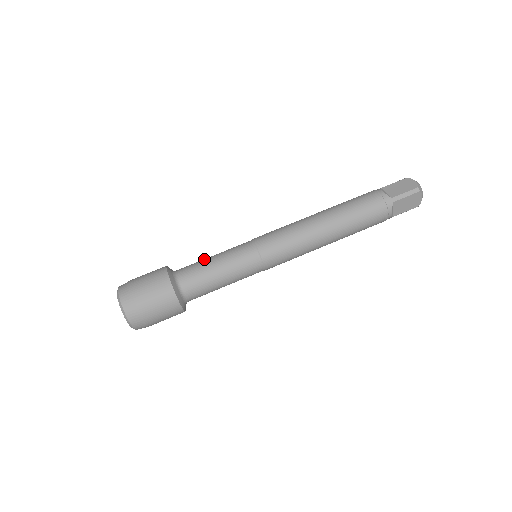
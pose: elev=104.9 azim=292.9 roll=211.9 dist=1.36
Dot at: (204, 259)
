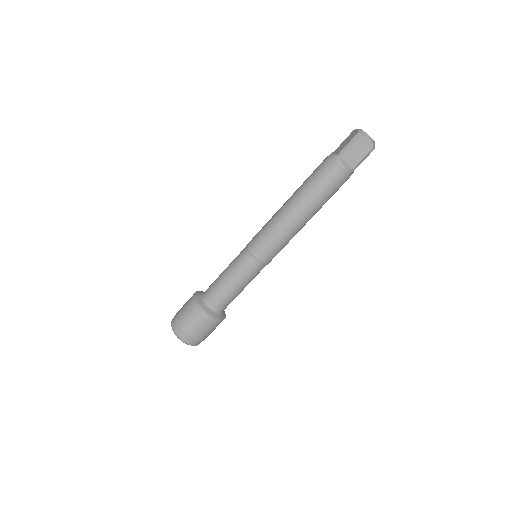
Dot at: occluded
